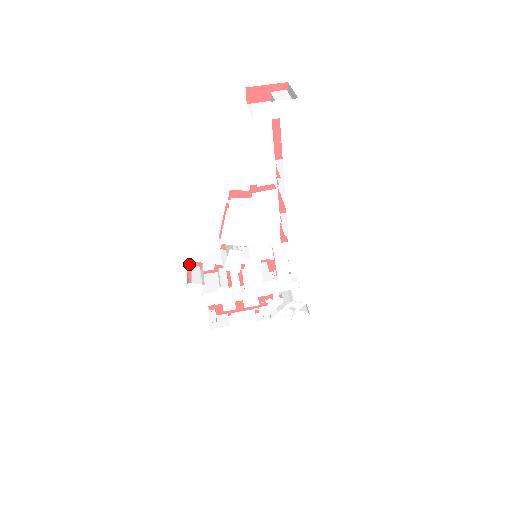
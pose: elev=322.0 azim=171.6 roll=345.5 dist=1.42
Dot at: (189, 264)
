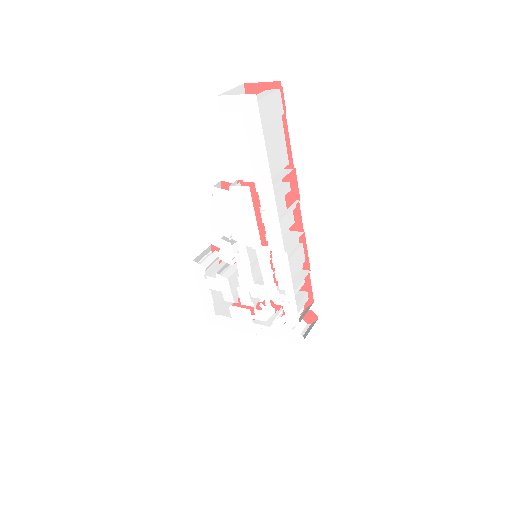
Dot at: (214, 248)
